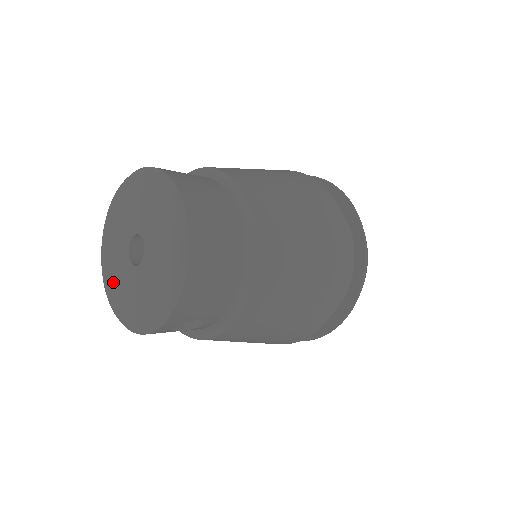
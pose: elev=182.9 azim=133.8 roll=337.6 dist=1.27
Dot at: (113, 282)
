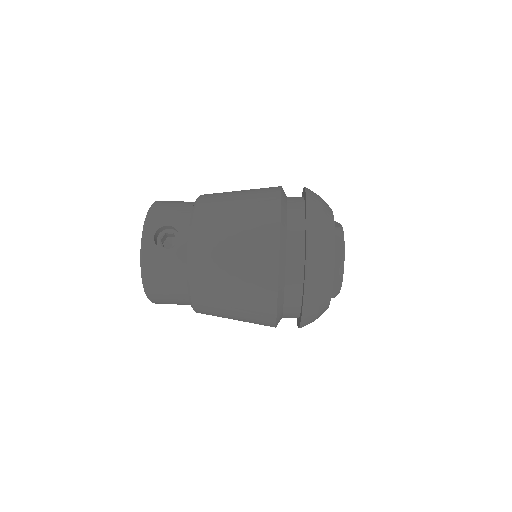
Dot at: occluded
